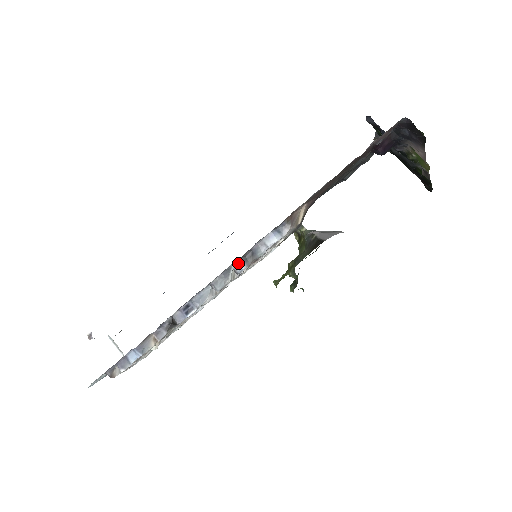
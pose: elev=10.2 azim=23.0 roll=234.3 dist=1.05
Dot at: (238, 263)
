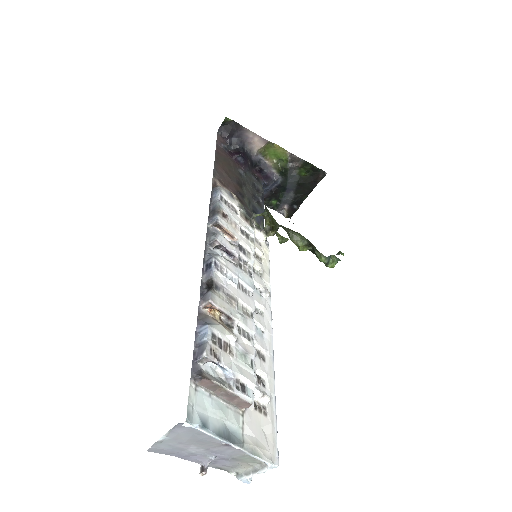
Dot at: (211, 221)
